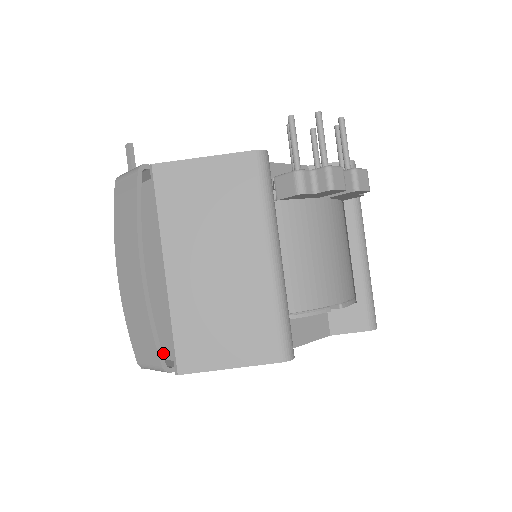
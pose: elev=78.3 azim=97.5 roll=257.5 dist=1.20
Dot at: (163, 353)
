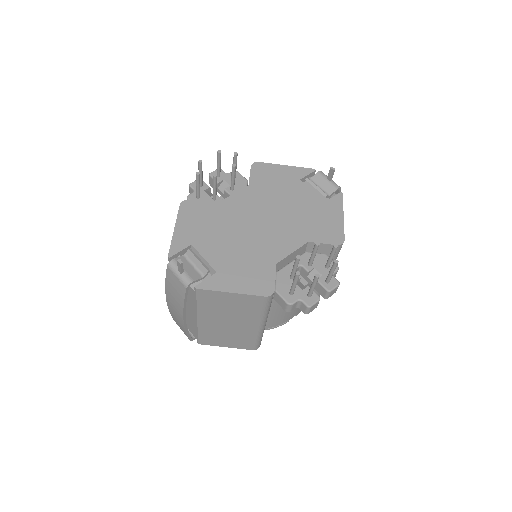
Dot at: (191, 331)
